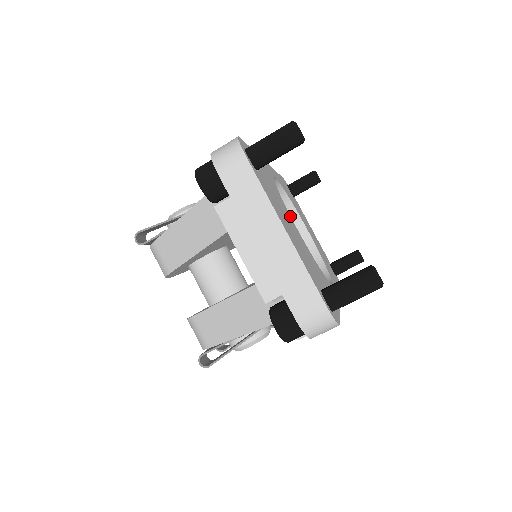
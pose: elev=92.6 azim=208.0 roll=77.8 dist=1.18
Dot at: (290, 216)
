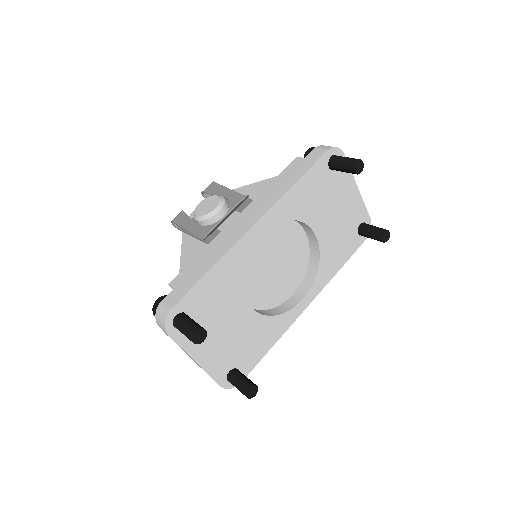
Dot at: (244, 299)
